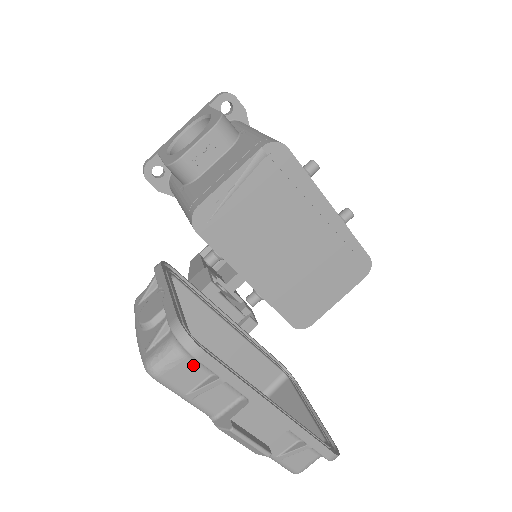
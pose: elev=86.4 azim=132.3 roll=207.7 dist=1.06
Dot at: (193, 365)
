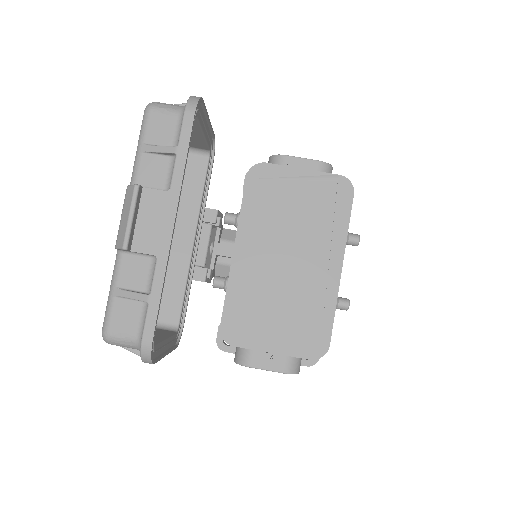
Dot at: (174, 127)
